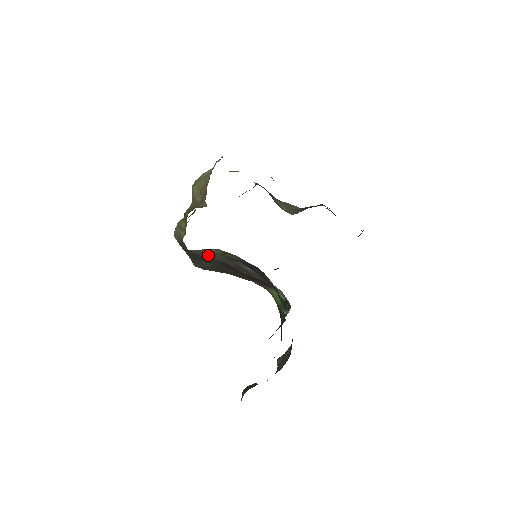
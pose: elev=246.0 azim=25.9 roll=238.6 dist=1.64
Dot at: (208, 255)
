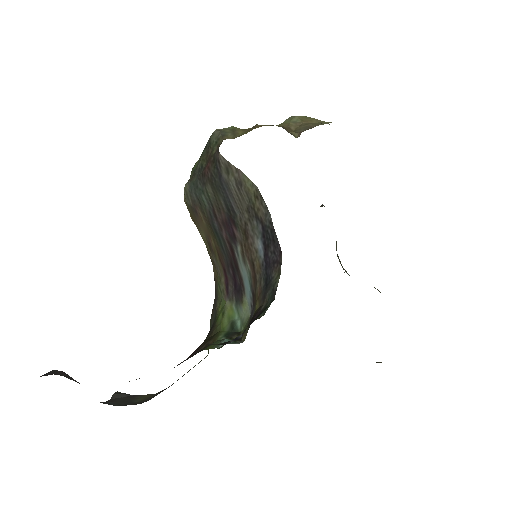
Dot at: (231, 182)
